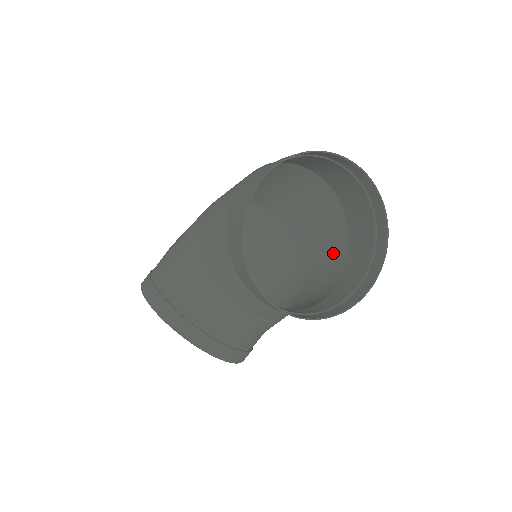
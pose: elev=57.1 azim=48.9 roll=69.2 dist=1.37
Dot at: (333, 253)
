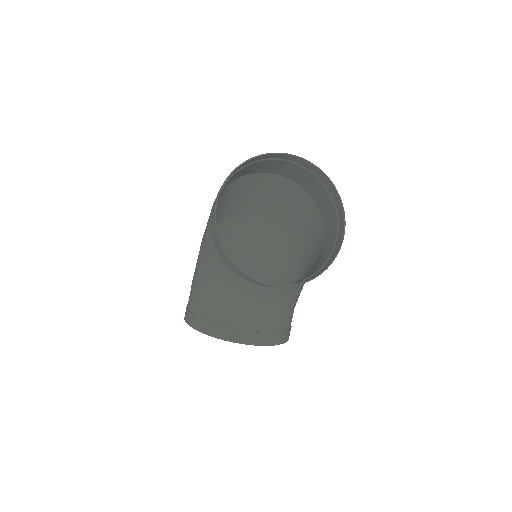
Dot at: (314, 225)
